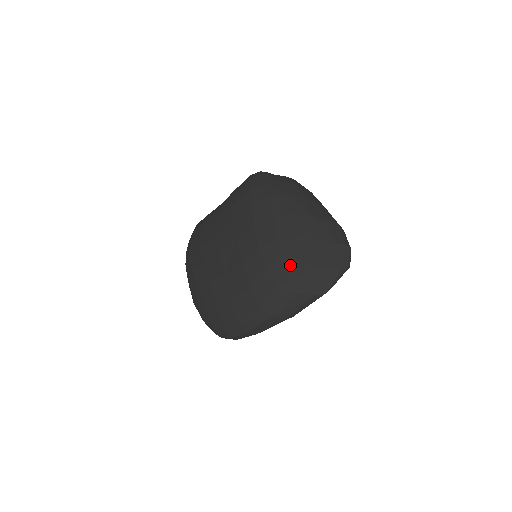
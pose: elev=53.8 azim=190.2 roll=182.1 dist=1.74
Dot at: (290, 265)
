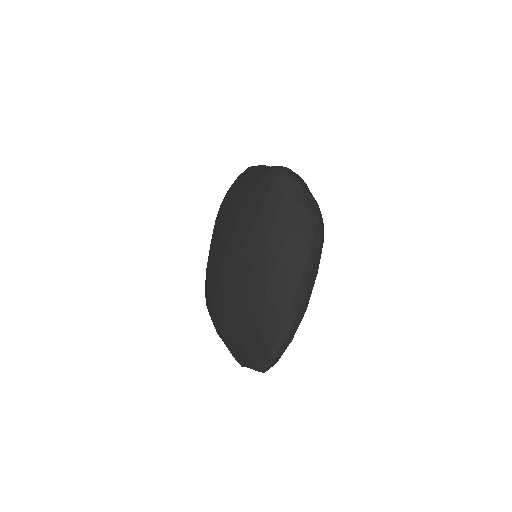
Dot at: (226, 315)
